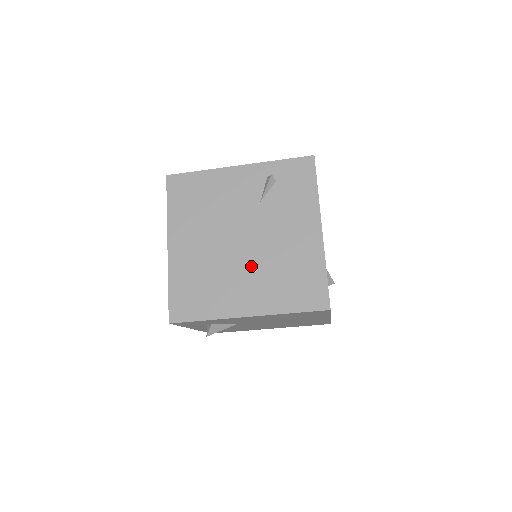
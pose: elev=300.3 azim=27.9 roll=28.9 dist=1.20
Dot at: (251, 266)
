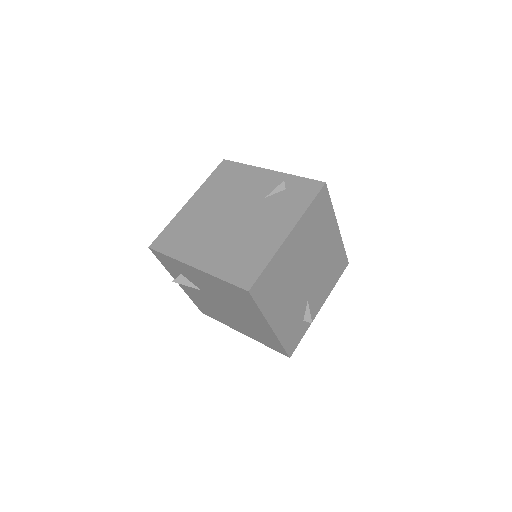
Dot at: (224, 236)
